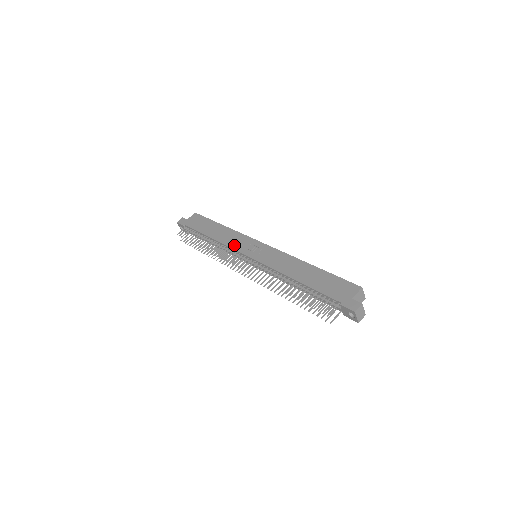
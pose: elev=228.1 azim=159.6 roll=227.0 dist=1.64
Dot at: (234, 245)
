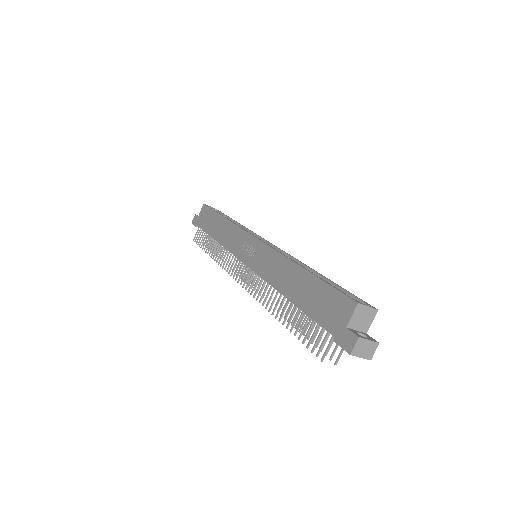
Dot at: (232, 247)
